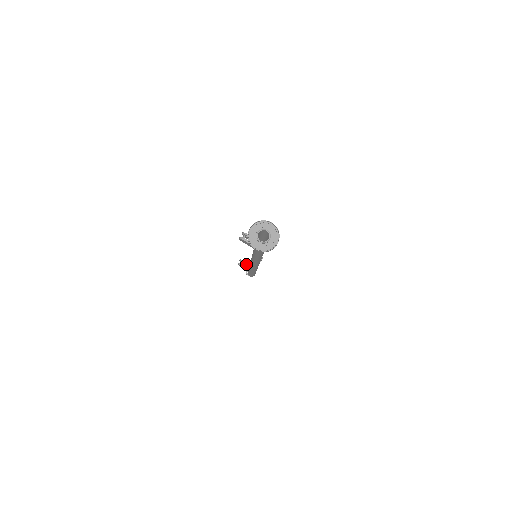
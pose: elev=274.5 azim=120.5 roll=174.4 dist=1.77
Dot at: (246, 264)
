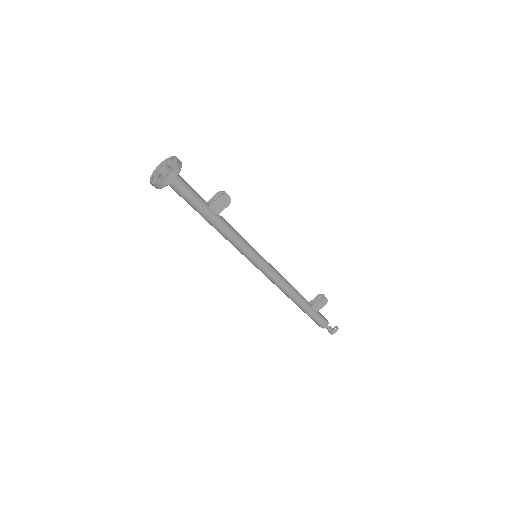
Dot at: occluded
